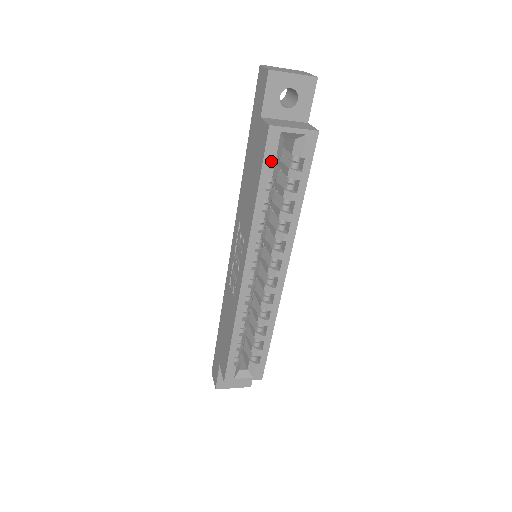
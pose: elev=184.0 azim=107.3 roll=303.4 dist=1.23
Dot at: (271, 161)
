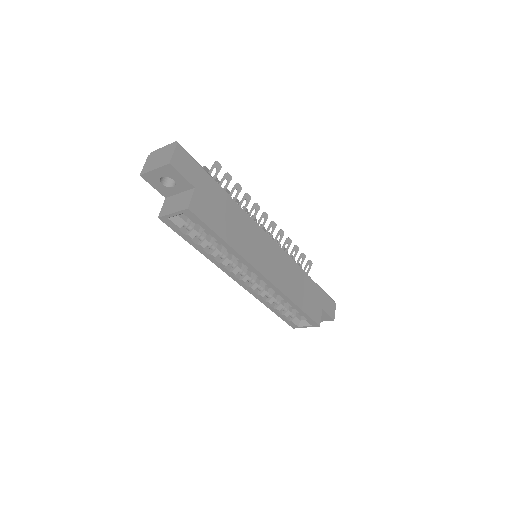
Dot at: (185, 228)
